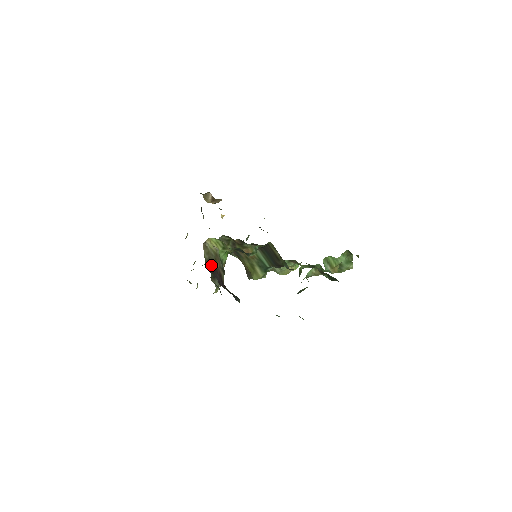
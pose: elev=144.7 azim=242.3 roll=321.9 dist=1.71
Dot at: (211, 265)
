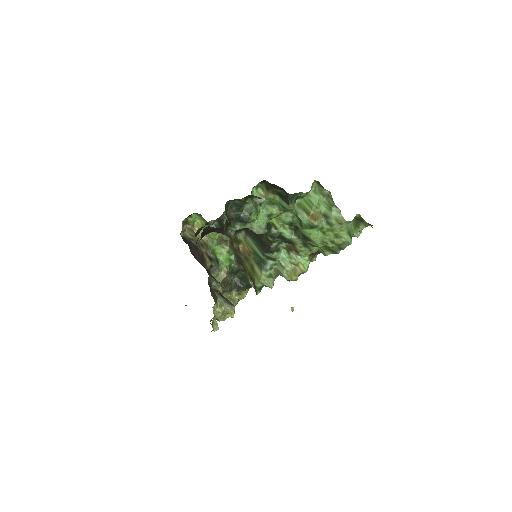
Dot at: (192, 243)
